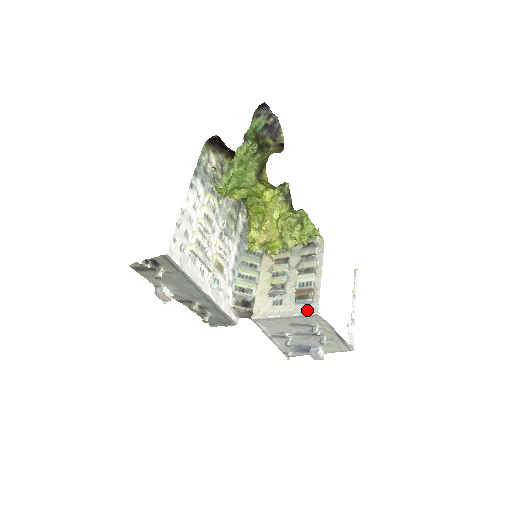
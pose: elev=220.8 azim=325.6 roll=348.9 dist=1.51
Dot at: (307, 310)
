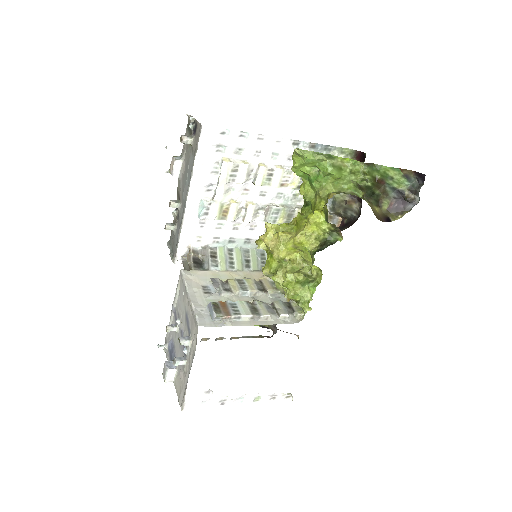
Dot at: (202, 316)
